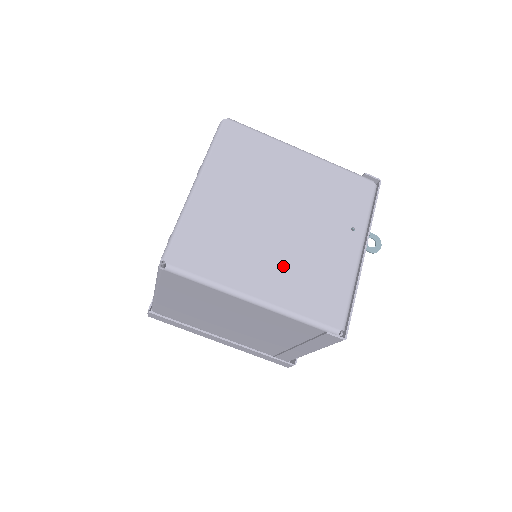
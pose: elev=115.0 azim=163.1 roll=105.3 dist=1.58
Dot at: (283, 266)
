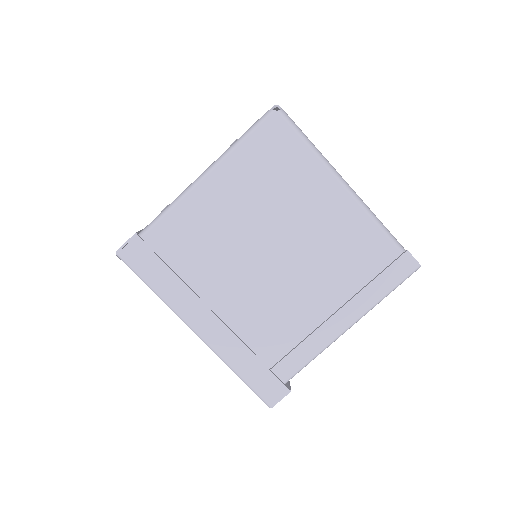
Dot at: occluded
